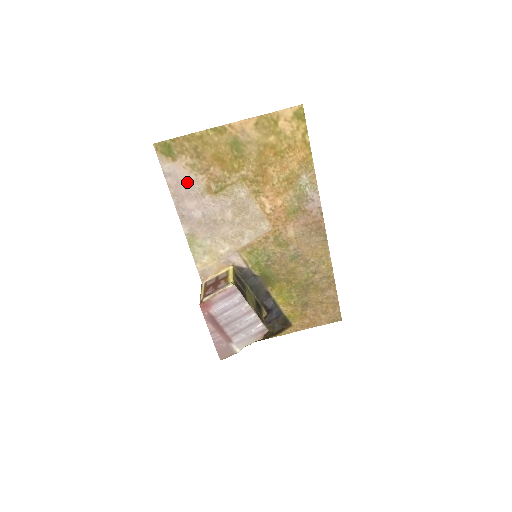
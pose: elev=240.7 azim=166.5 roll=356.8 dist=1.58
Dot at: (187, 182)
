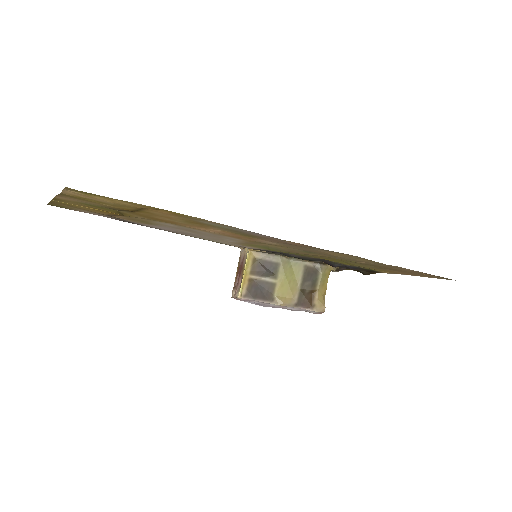
Dot at: (114, 218)
